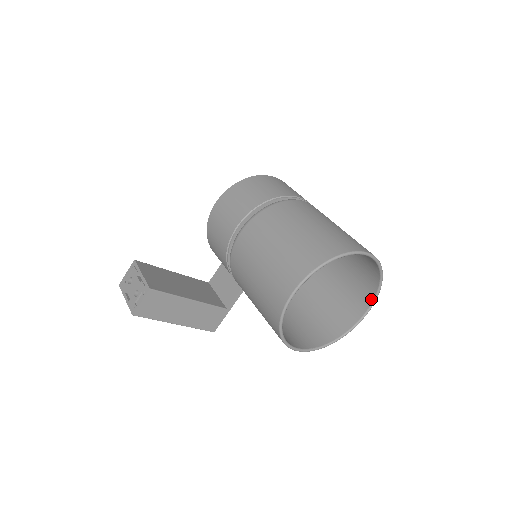
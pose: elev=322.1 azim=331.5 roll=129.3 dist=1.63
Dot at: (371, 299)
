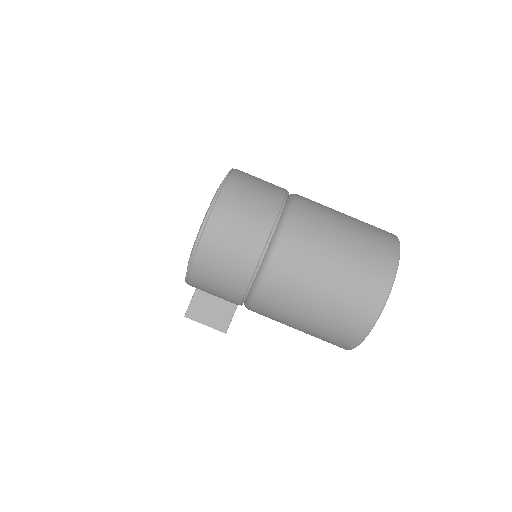
Dot at: occluded
